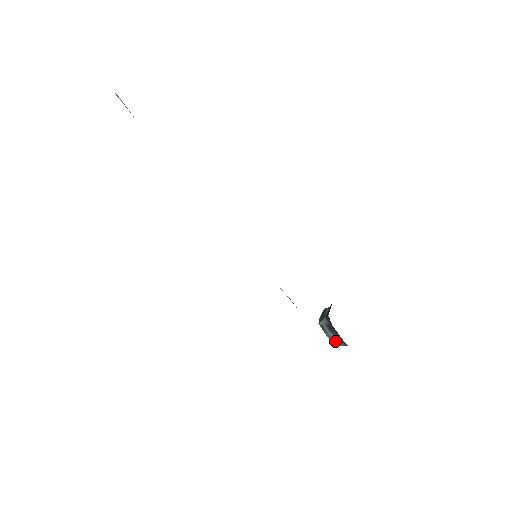
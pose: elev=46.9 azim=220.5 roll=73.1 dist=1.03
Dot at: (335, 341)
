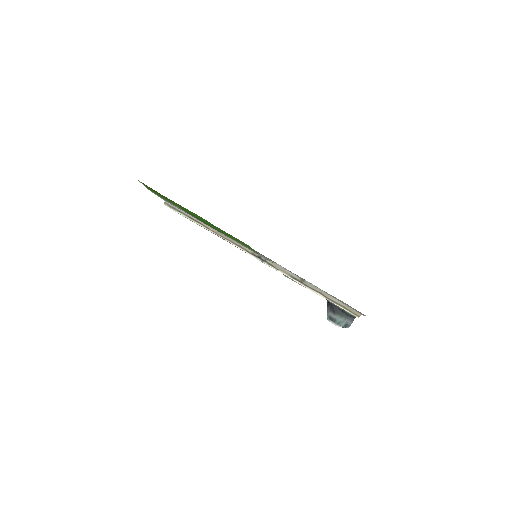
Dot at: (345, 324)
